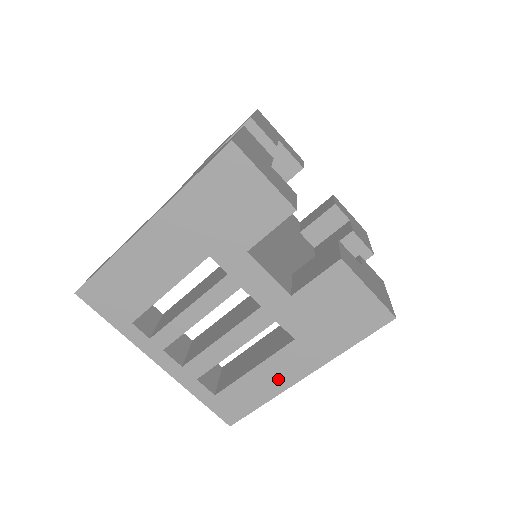
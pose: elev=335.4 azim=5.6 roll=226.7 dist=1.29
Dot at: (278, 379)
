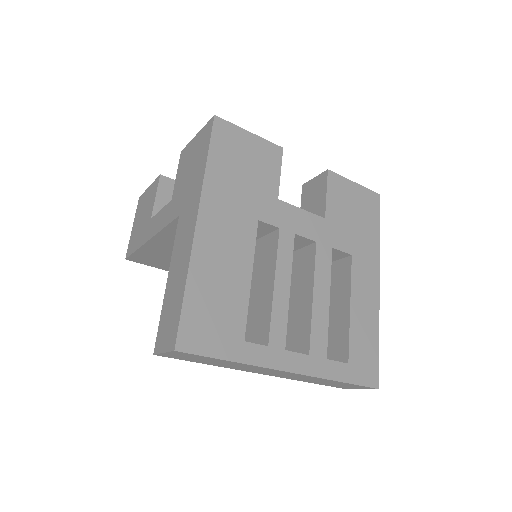
Dot at: (369, 302)
